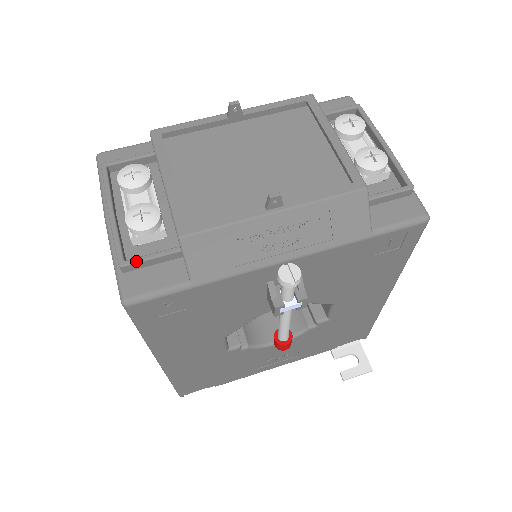
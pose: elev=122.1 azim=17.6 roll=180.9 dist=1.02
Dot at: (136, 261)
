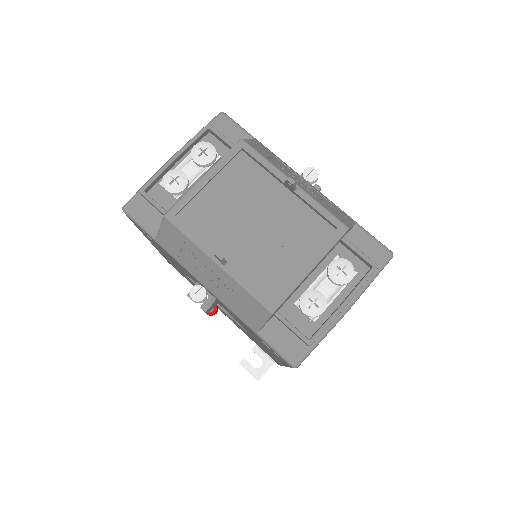
Dot at: (147, 198)
